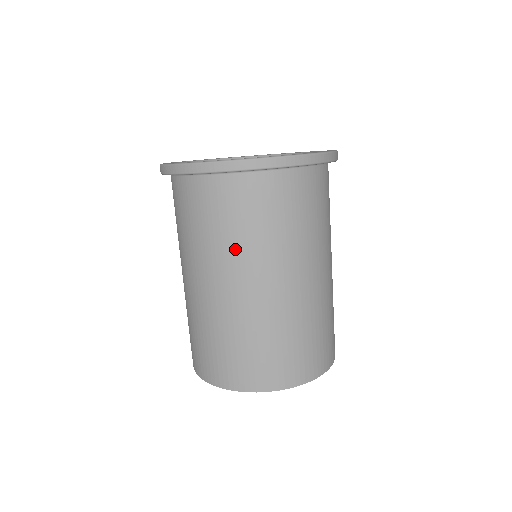
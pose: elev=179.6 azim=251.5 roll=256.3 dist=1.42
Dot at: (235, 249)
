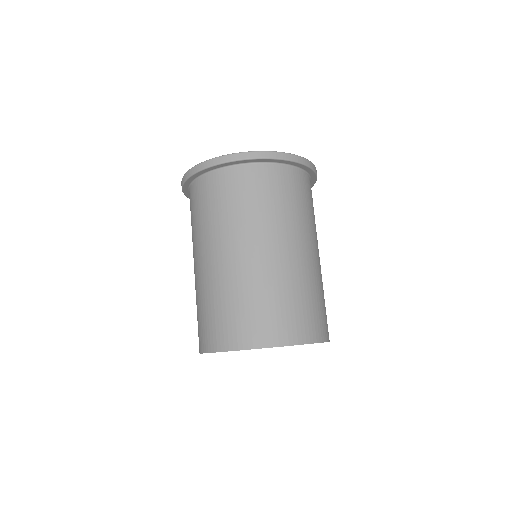
Dot at: (226, 223)
